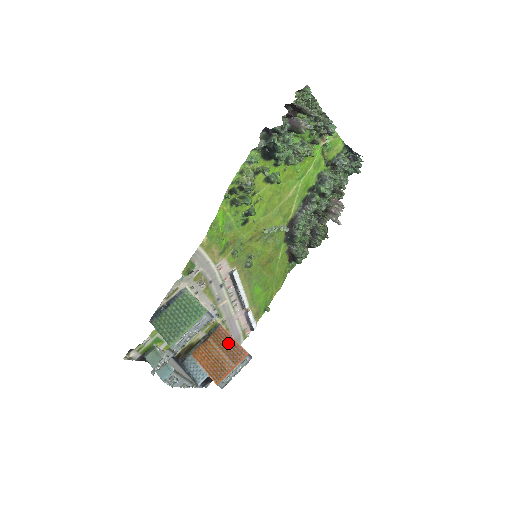
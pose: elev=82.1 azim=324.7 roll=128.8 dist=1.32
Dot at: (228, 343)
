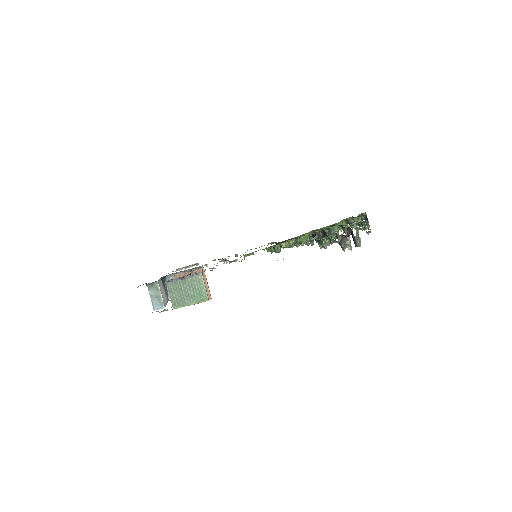
Dot at: occluded
